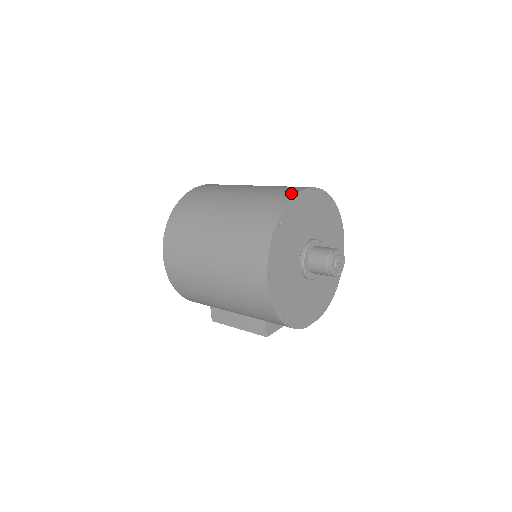
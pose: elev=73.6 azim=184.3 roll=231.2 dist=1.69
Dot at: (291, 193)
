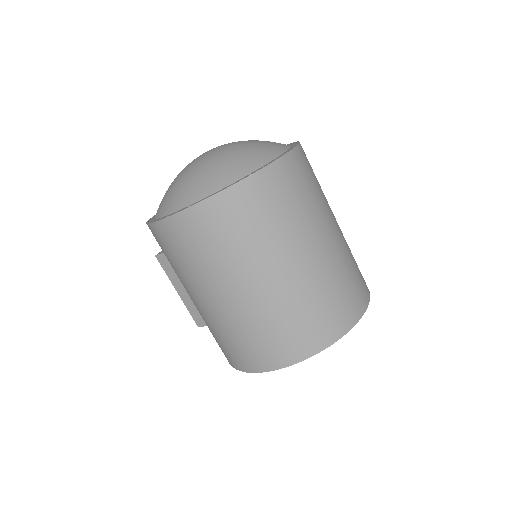
Dot at: (353, 318)
